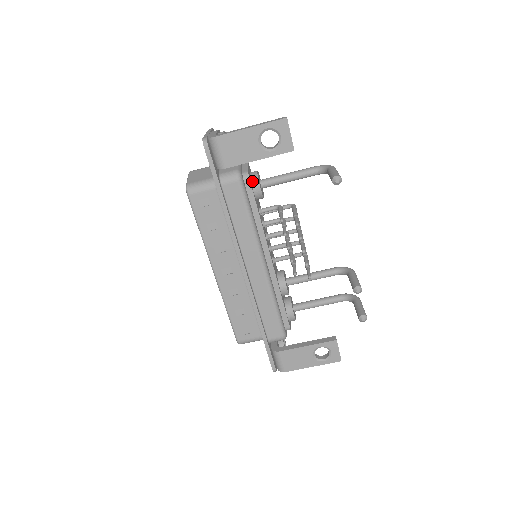
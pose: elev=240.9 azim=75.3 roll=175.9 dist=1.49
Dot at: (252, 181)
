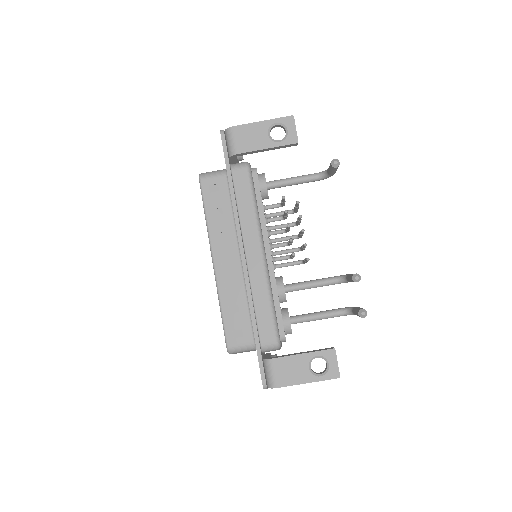
Dot at: (259, 177)
